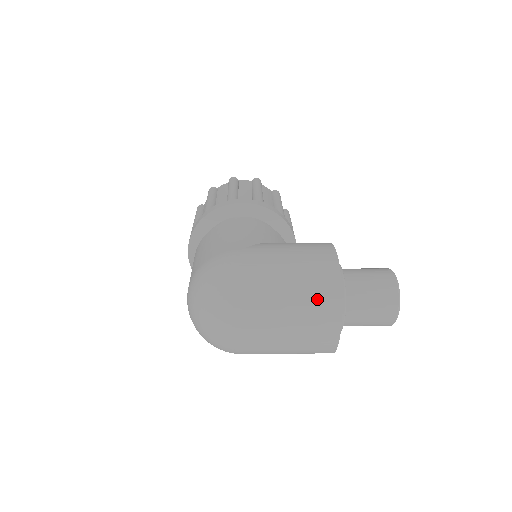
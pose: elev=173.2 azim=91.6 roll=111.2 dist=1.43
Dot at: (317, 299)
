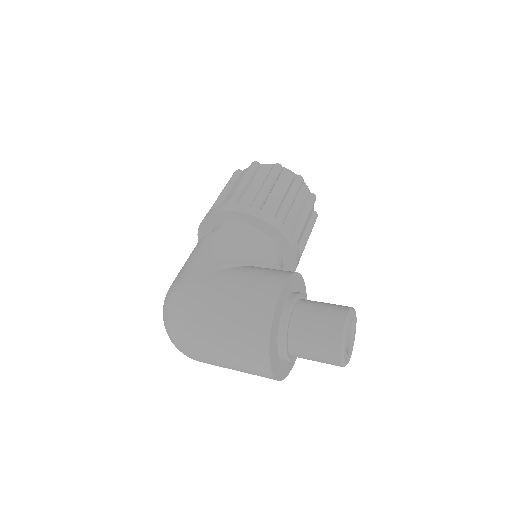
Dot at: (247, 343)
